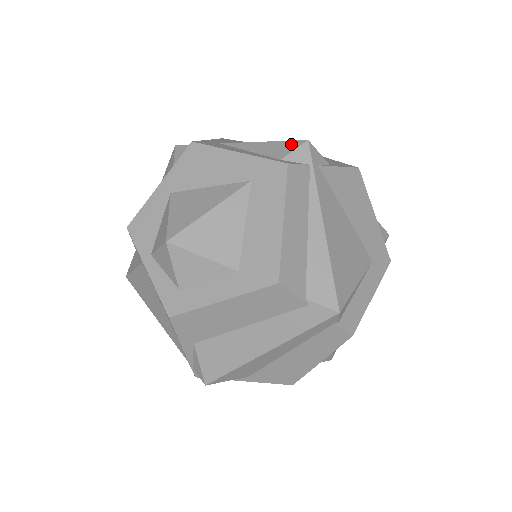
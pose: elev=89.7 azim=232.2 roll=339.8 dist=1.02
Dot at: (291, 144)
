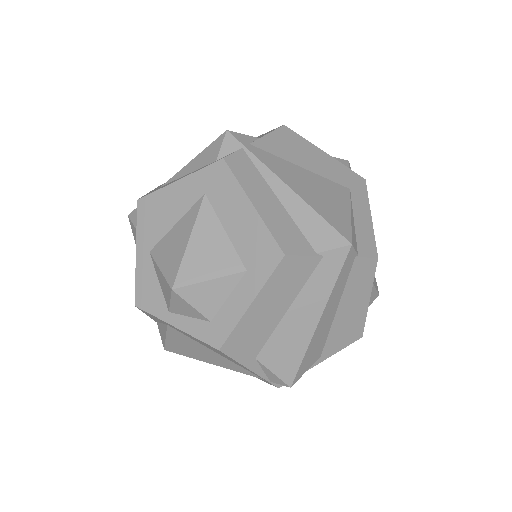
Dot at: (216, 143)
